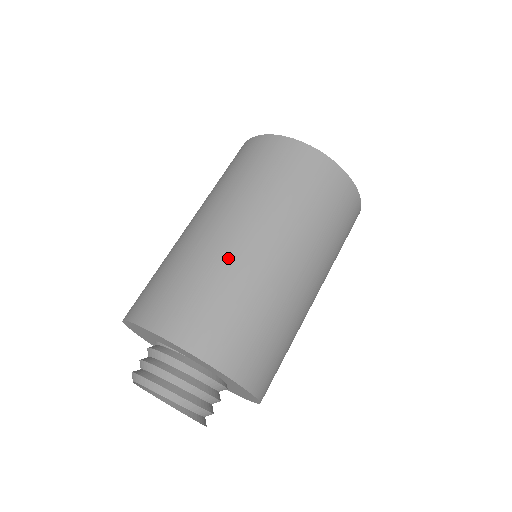
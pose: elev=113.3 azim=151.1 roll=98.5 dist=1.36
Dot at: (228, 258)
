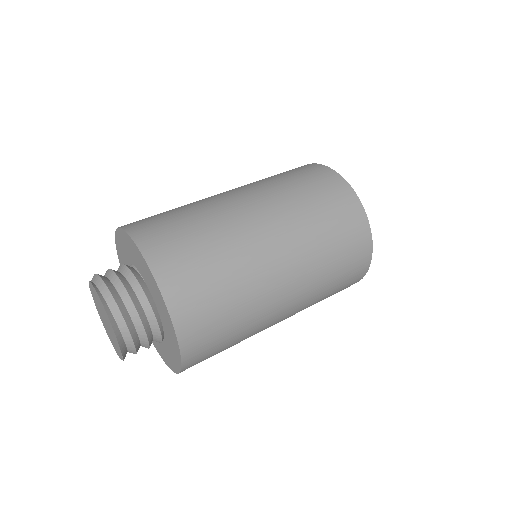
Dot at: (226, 217)
